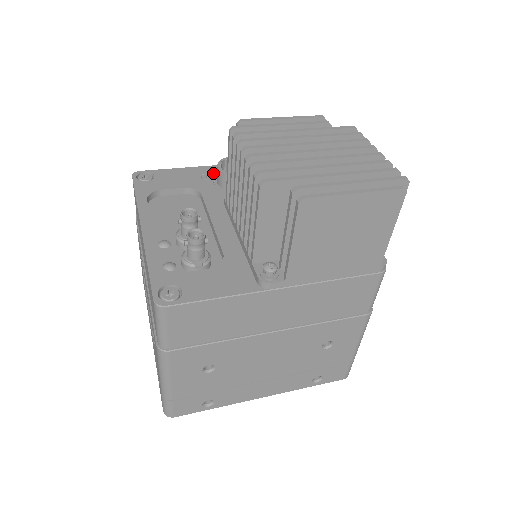
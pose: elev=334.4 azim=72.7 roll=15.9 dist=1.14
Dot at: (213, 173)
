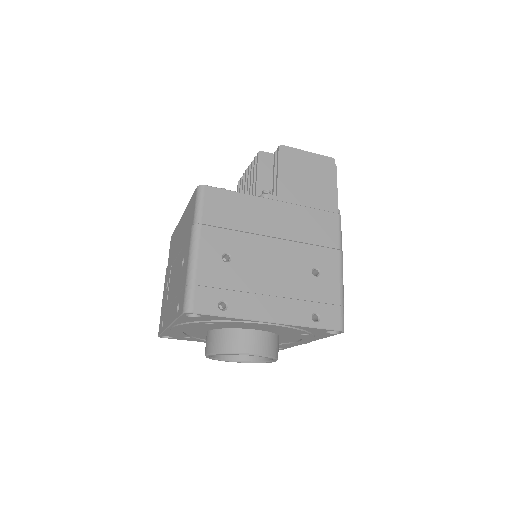
Dot at: occluded
